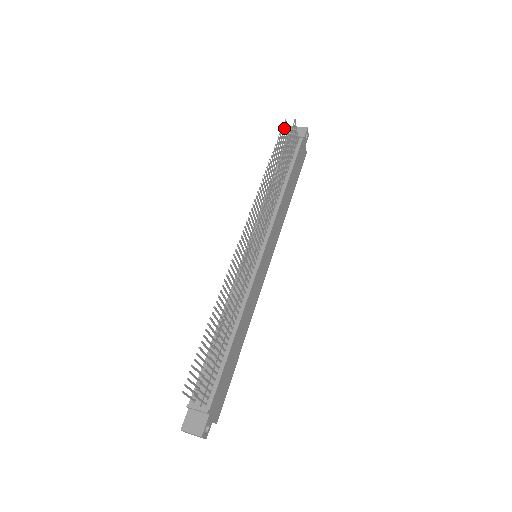
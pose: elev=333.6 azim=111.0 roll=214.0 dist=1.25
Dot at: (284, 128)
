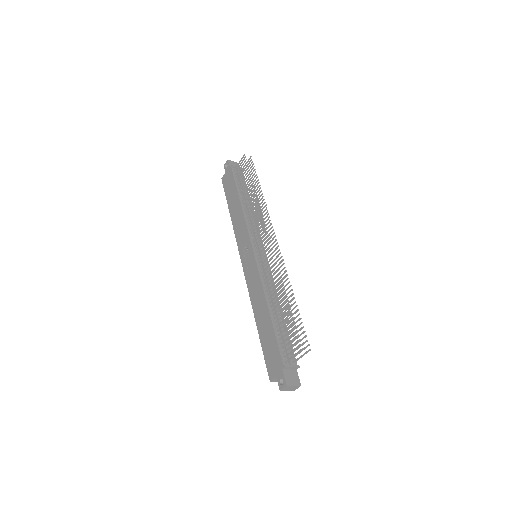
Dot at: (242, 161)
